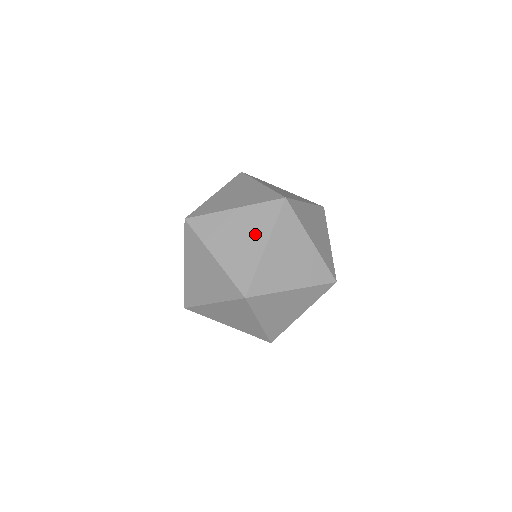
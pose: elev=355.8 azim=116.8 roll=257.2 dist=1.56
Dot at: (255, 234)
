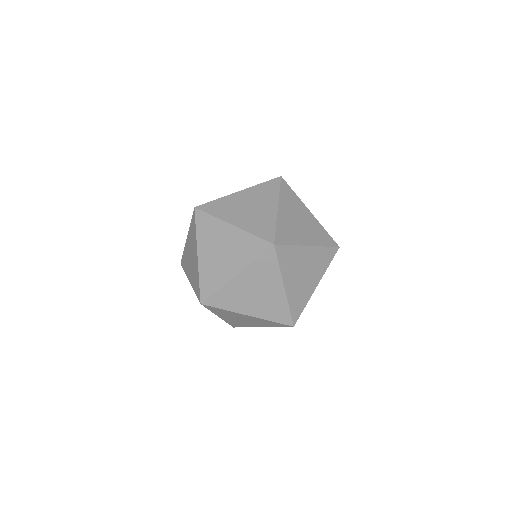
Dot at: occluded
